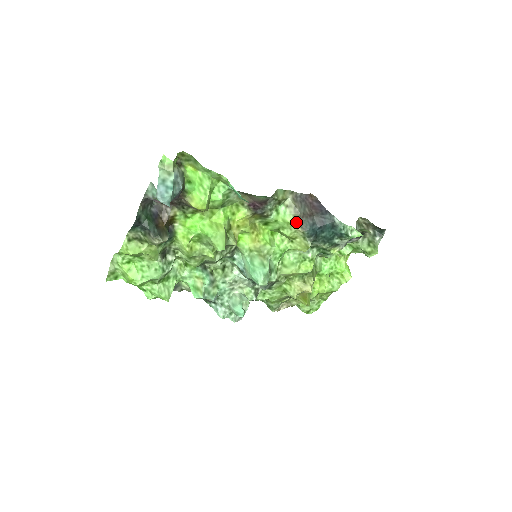
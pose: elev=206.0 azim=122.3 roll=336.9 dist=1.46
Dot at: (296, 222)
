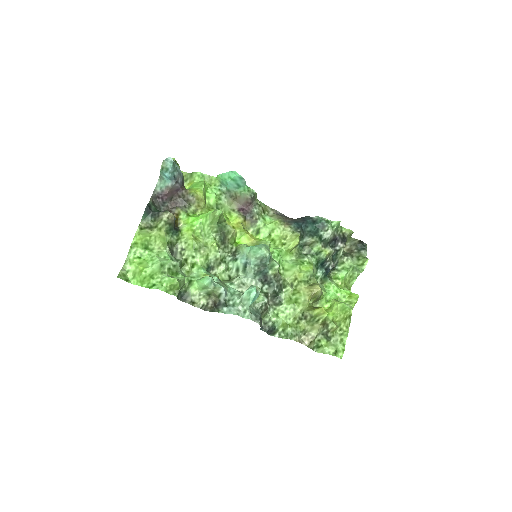
Dot at: (281, 221)
